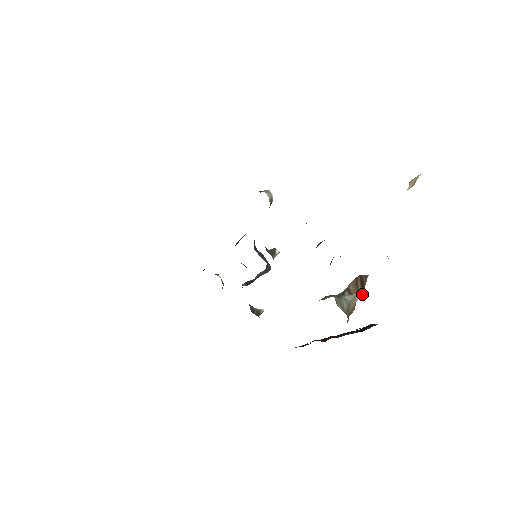
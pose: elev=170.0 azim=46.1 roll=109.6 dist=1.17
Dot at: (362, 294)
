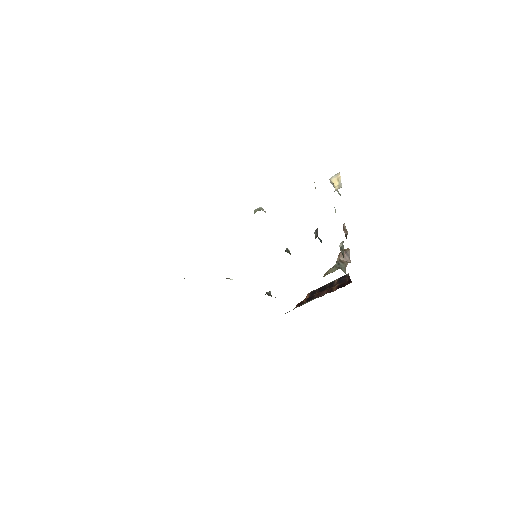
Dot at: (350, 261)
